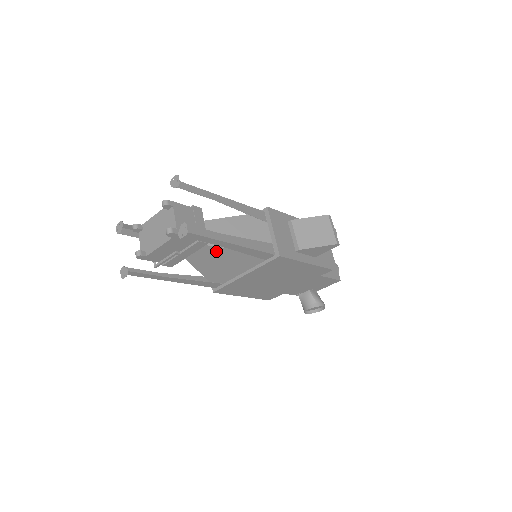
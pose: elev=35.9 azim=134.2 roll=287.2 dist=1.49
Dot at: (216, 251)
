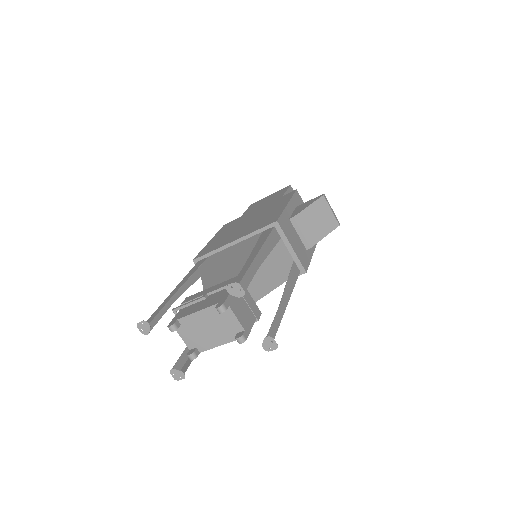
Dot at: occluded
